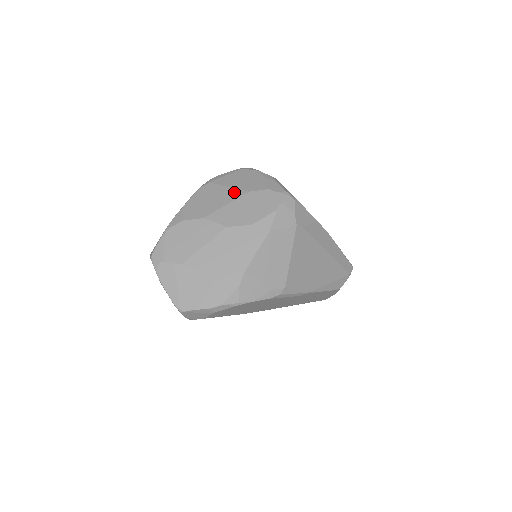
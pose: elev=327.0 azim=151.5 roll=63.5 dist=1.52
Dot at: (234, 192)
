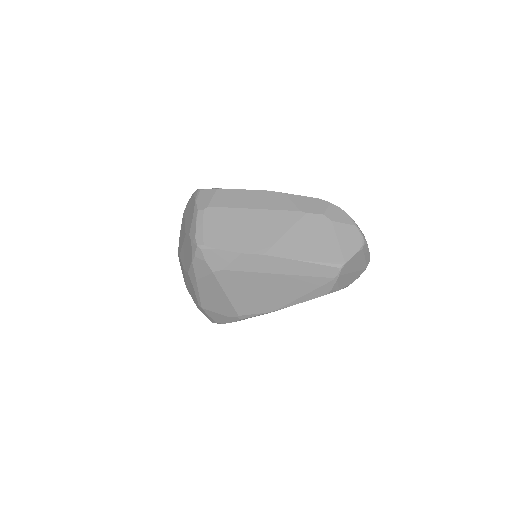
Dot at: (184, 231)
